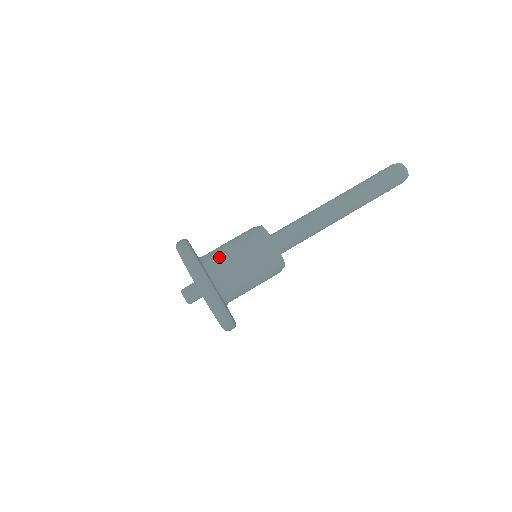
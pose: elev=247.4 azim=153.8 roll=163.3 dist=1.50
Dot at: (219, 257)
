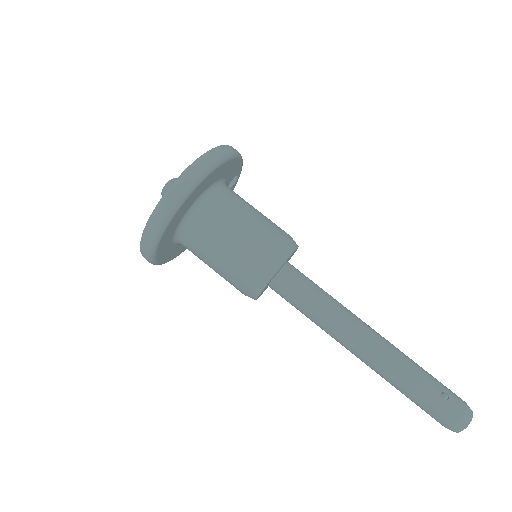
Dot at: (213, 223)
